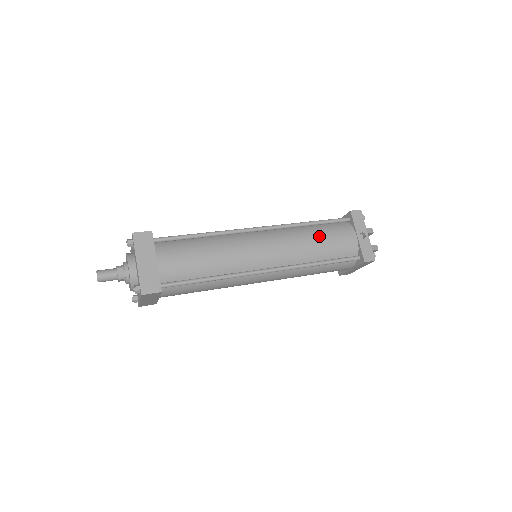
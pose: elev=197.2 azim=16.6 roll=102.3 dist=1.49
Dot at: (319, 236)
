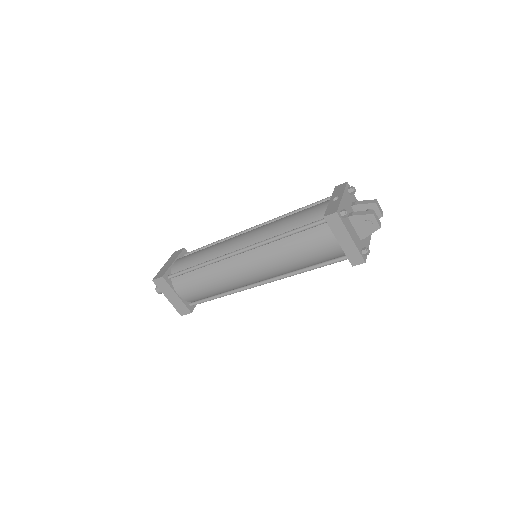
Dot at: (293, 214)
